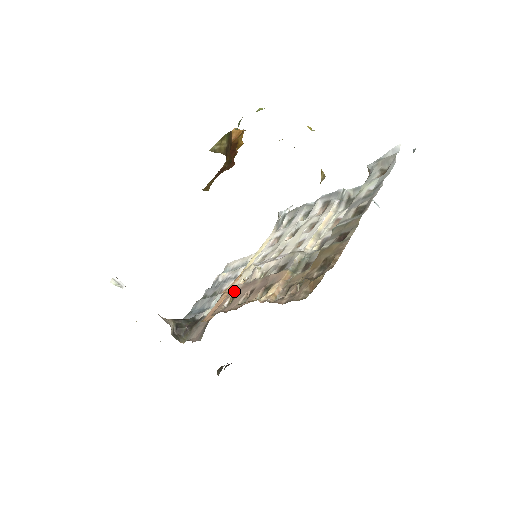
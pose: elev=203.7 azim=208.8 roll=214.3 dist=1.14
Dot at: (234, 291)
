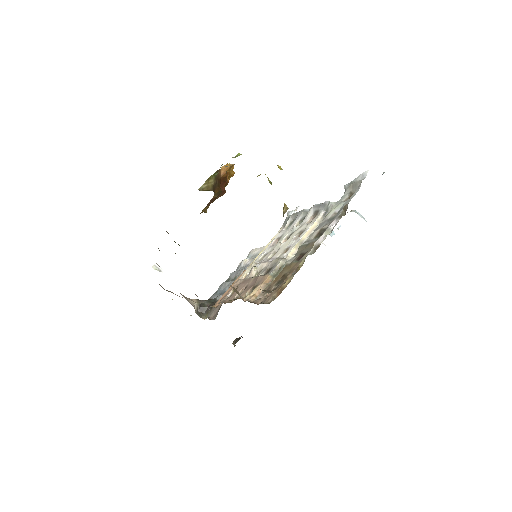
Dot at: (237, 284)
